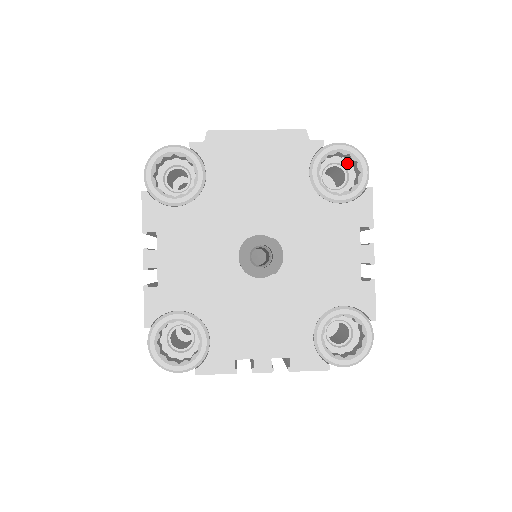
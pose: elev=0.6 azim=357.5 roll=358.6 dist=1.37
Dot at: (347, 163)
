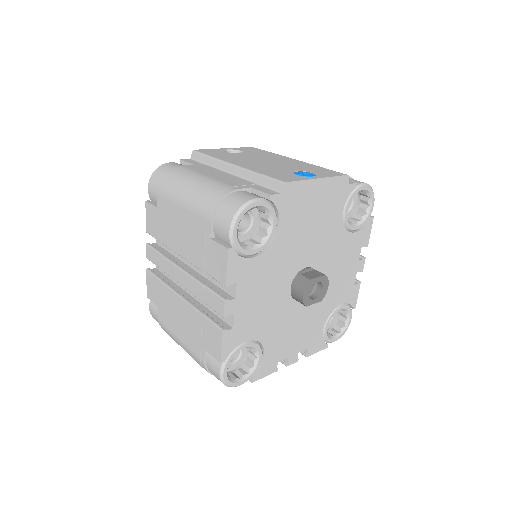
Dot at: occluded
